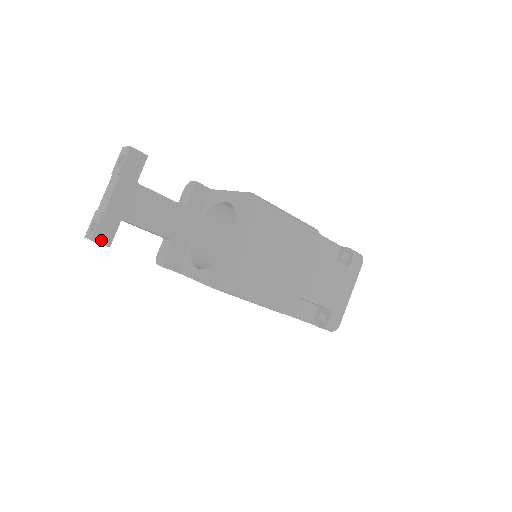
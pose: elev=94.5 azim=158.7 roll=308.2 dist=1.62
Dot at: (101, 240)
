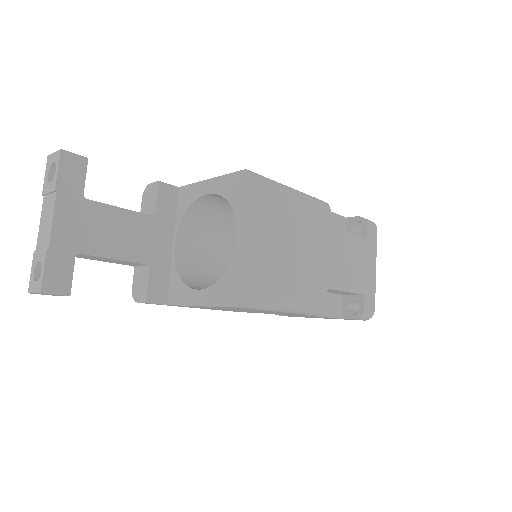
Dot at: (55, 289)
